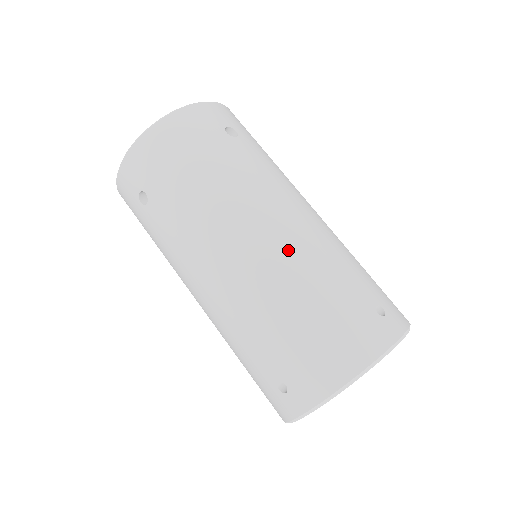
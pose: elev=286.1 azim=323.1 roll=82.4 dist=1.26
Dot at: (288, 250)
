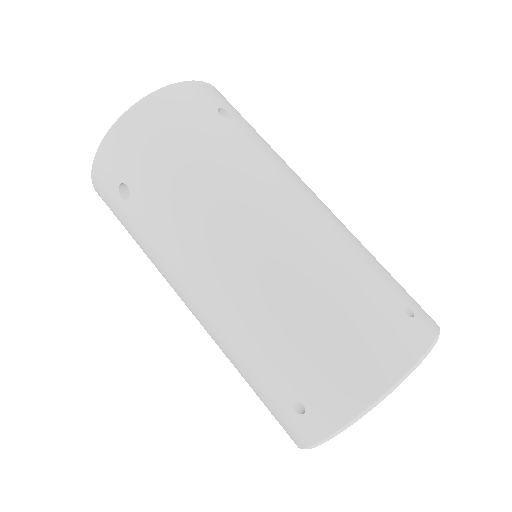
Dot at: (299, 244)
